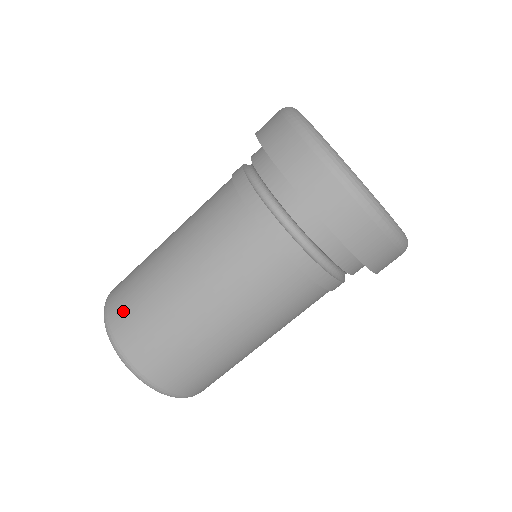
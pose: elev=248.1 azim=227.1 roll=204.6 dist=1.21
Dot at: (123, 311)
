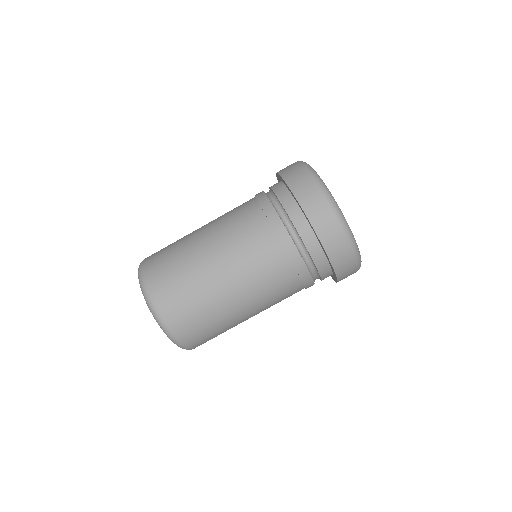
Dot at: (156, 254)
